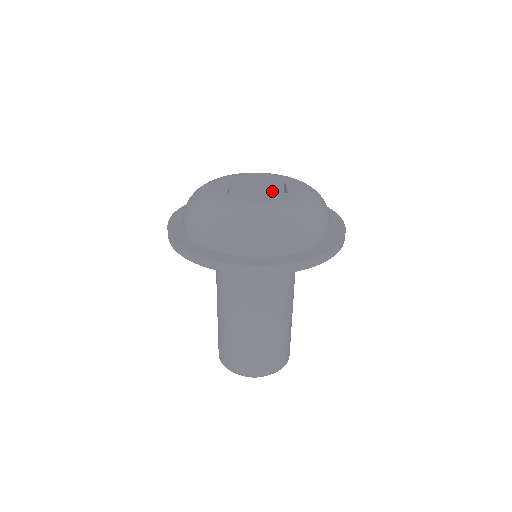
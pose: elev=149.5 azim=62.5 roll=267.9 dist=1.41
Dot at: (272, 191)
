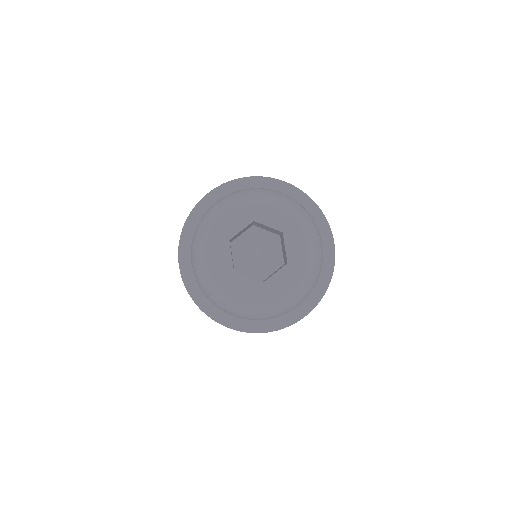
Dot at: (284, 251)
